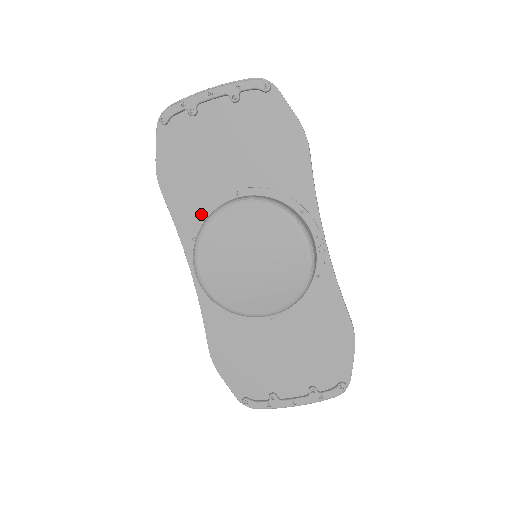
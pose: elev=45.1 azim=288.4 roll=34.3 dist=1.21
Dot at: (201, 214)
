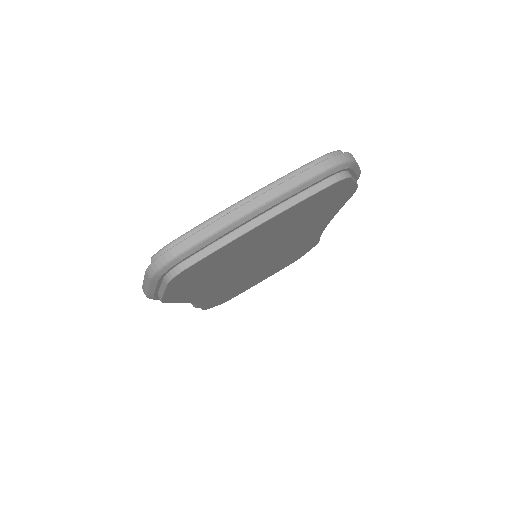
Dot at: occluded
